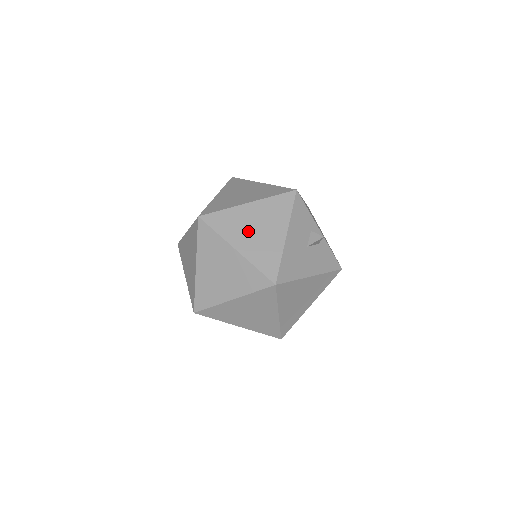
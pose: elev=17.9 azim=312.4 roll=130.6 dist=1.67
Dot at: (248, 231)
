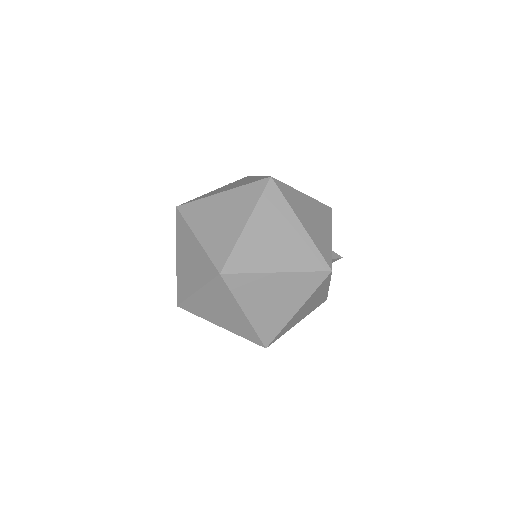
Dot at: (308, 215)
